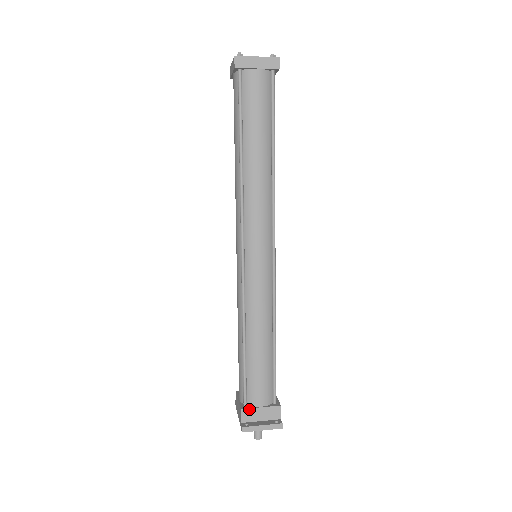
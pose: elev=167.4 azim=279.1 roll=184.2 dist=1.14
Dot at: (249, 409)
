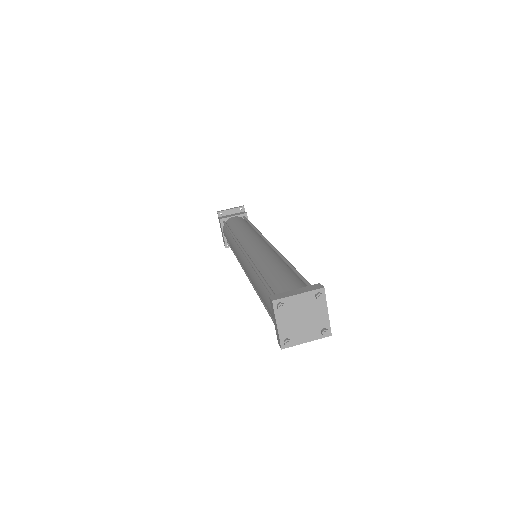
Dot at: occluded
